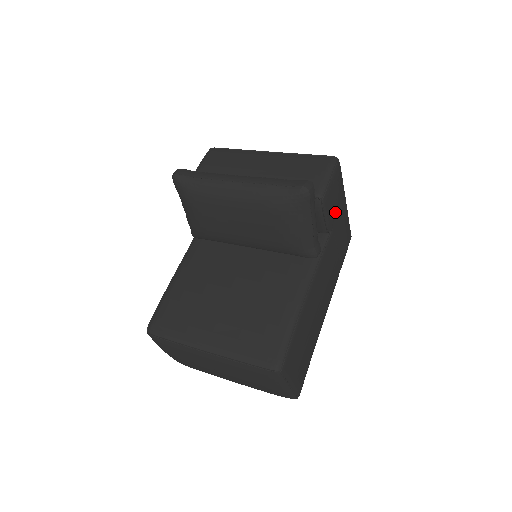
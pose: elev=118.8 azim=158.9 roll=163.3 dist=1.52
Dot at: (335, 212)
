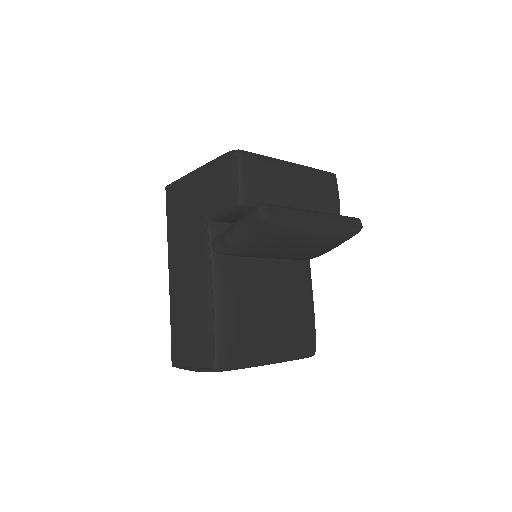
Dot at: occluded
